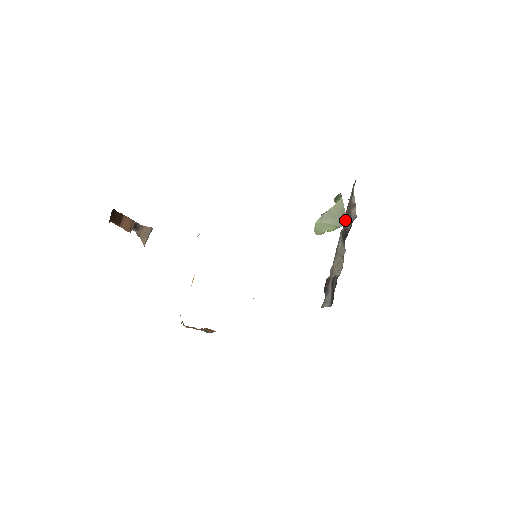
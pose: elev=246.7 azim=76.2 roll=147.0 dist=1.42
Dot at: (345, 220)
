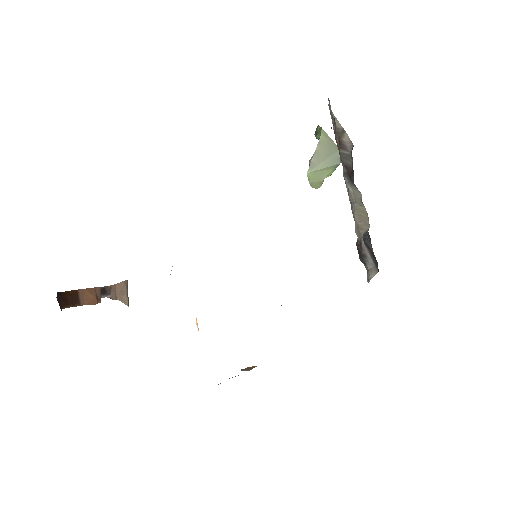
Dot at: (341, 156)
